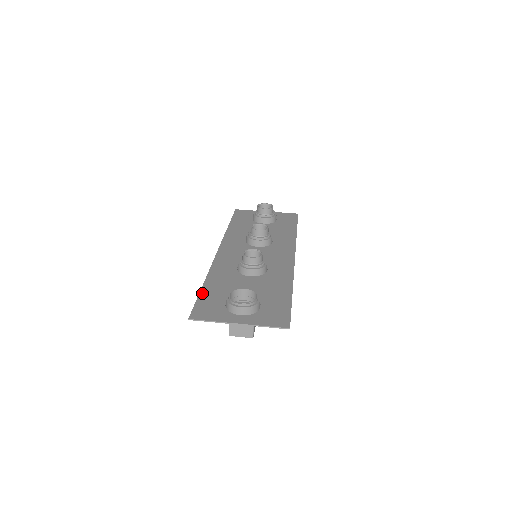
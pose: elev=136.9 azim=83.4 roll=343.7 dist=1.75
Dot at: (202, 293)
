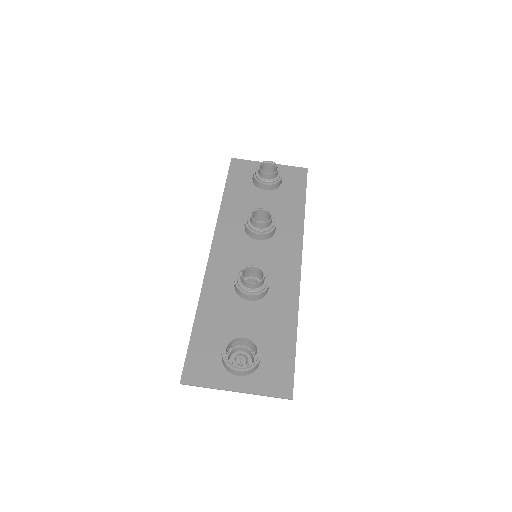
Dot at: (194, 334)
